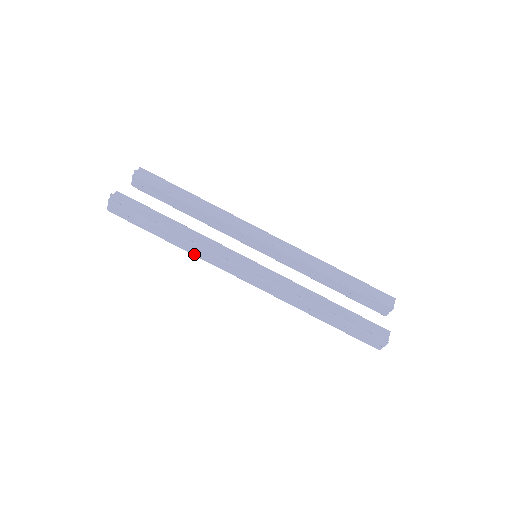
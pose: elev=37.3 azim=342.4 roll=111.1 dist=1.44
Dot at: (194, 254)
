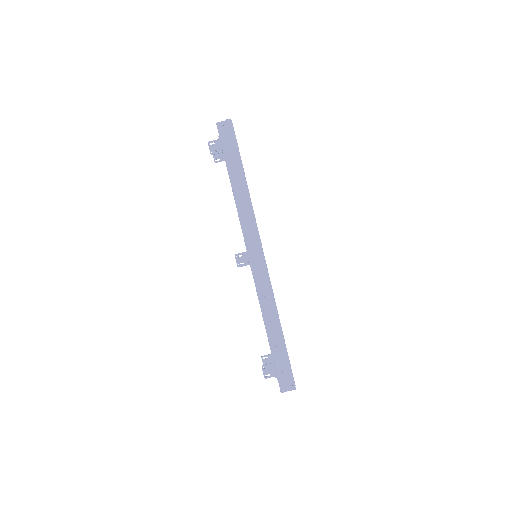
Dot at: (239, 208)
